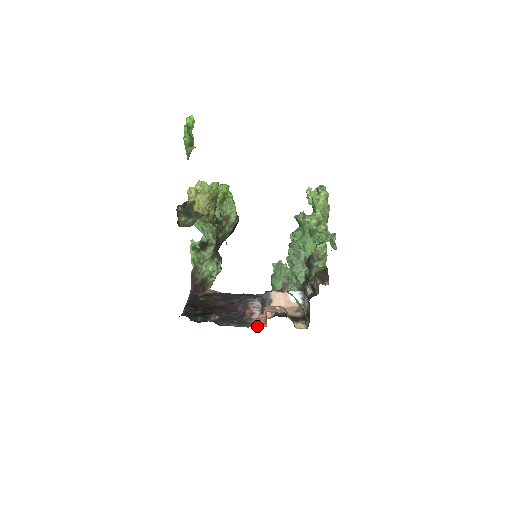
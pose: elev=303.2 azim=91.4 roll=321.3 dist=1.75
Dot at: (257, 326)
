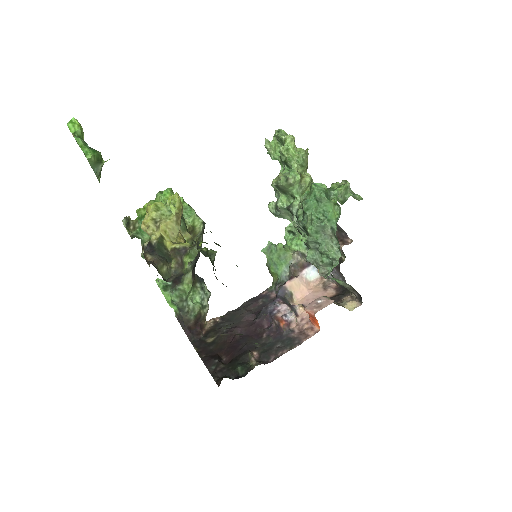
Dot at: (309, 336)
